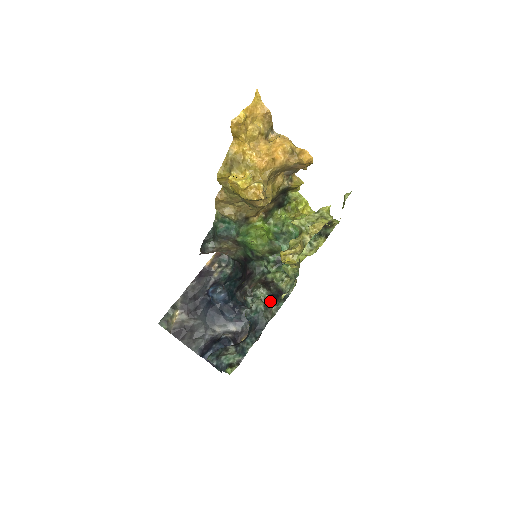
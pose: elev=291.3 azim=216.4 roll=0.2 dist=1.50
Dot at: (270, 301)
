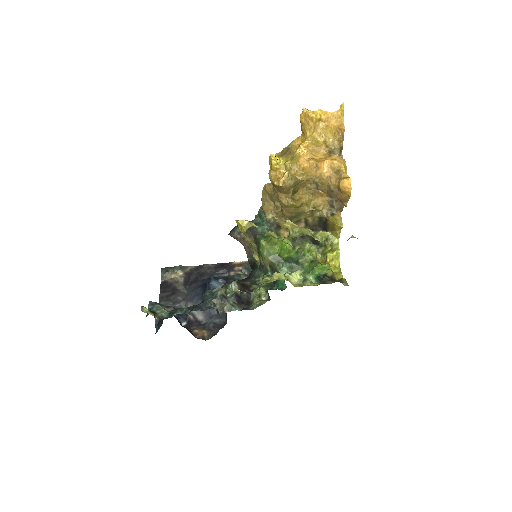
Dot at: (231, 298)
